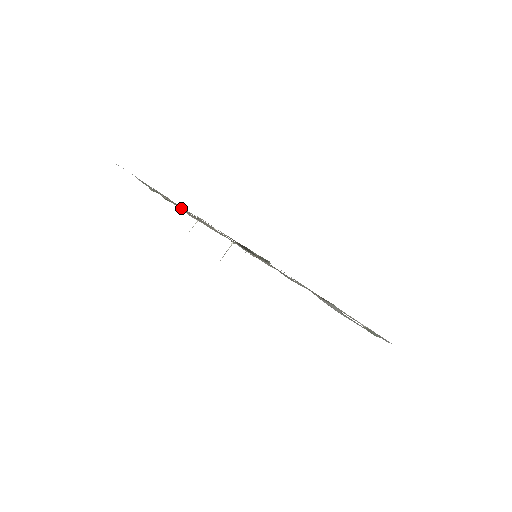
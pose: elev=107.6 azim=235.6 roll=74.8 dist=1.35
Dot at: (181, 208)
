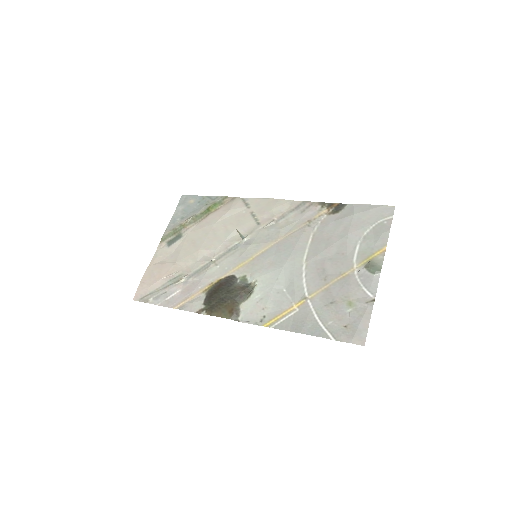
Dot at: (222, 209)
